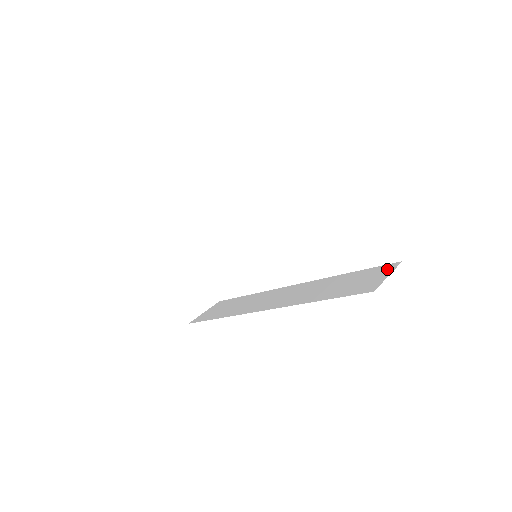
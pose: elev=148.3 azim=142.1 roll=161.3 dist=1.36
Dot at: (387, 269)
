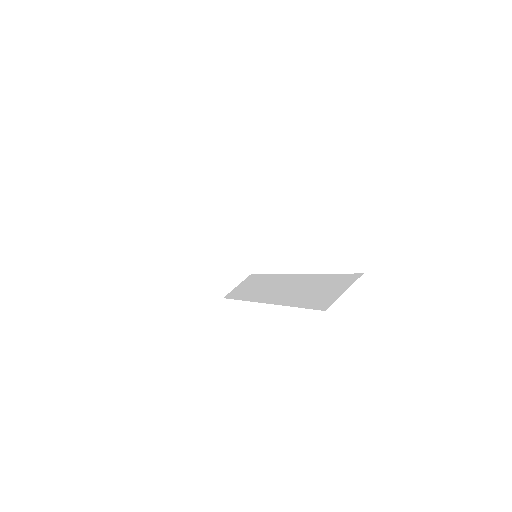
Dot at: (349, 281)
